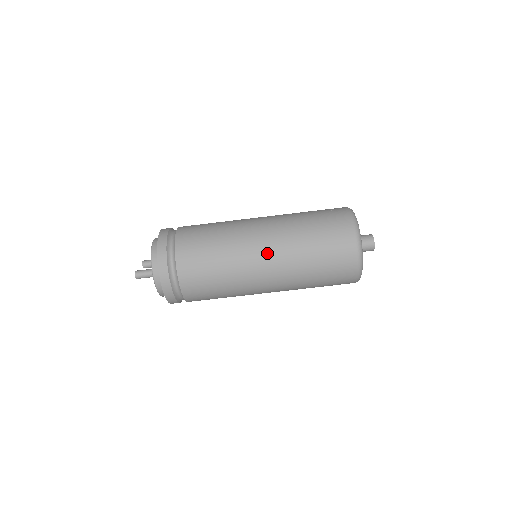
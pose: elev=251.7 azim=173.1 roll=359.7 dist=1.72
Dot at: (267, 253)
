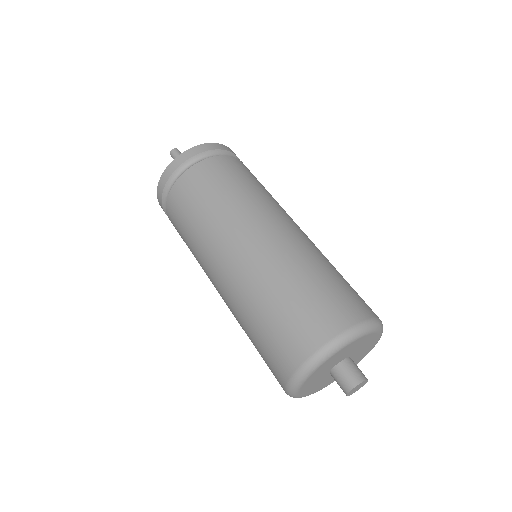
Dot at: (261, 237)
